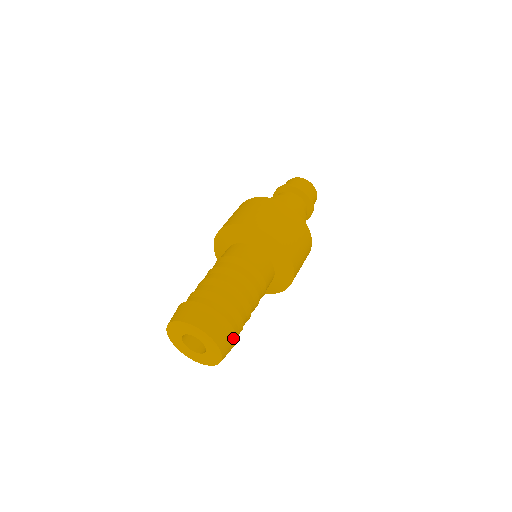
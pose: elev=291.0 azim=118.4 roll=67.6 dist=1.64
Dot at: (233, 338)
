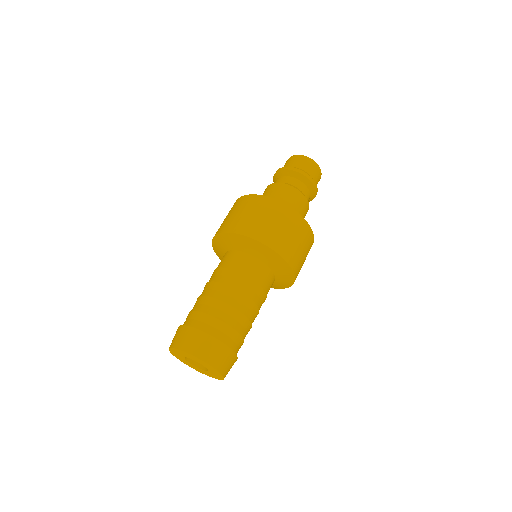
Dot at: (233, 358)
